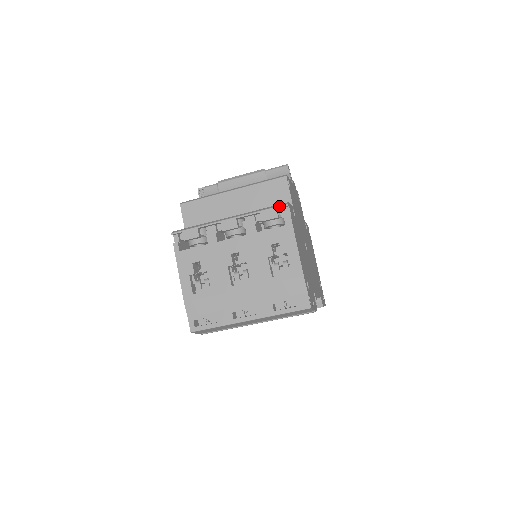
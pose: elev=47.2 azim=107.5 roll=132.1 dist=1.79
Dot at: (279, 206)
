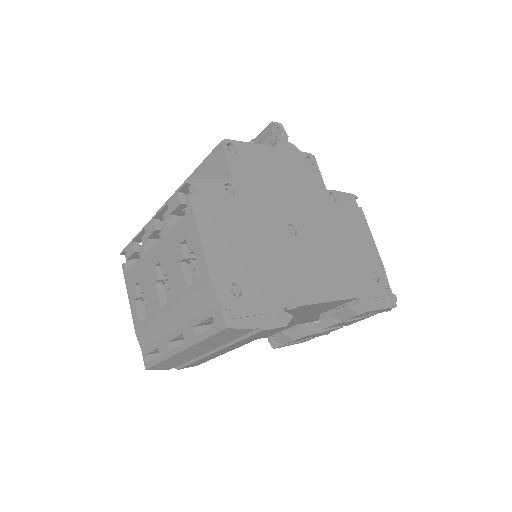
Dot at: (179, 188)
